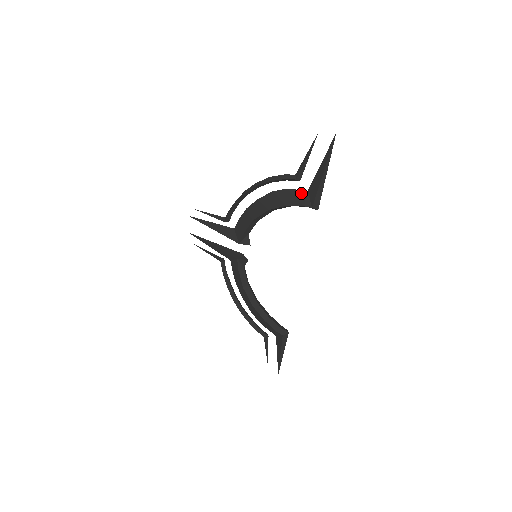
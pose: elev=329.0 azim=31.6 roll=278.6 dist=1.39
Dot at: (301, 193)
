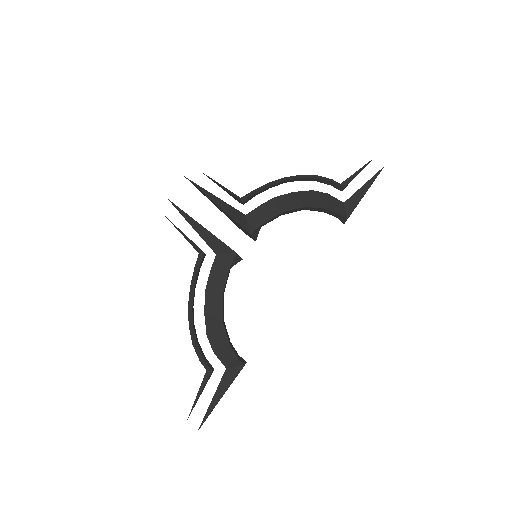
Dot at: (339, 202)
